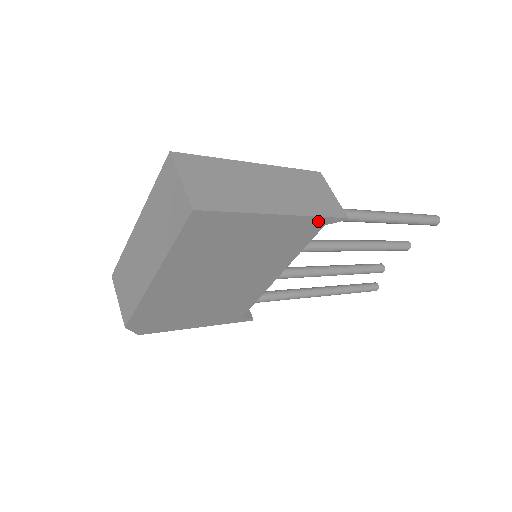
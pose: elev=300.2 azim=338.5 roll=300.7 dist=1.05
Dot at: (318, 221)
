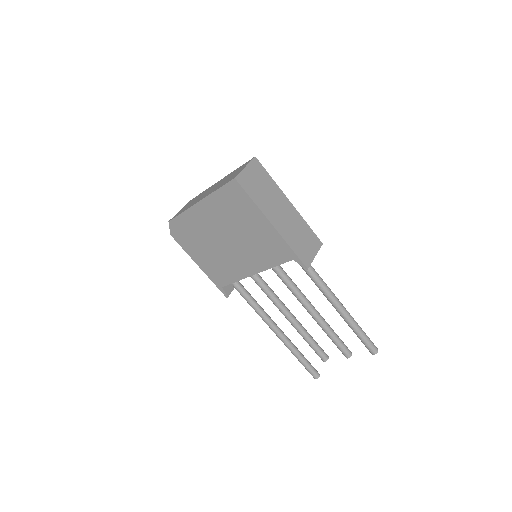
Dot at: (290, 252)
